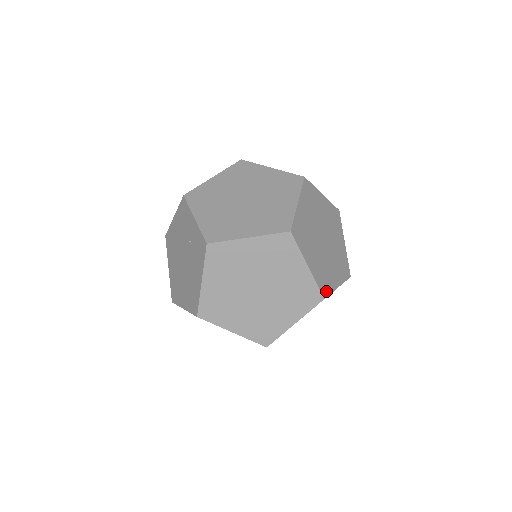
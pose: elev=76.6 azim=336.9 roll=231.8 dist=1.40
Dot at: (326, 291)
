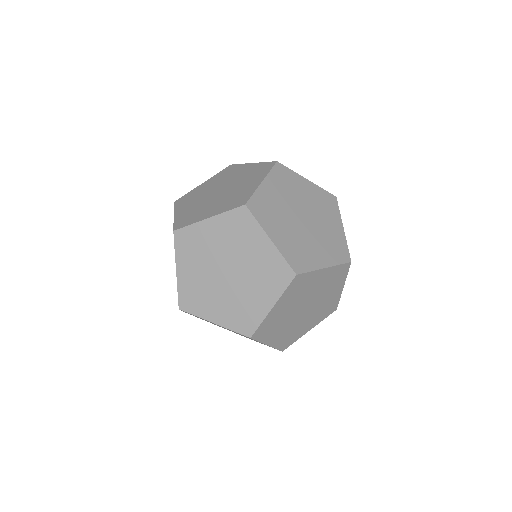
Dot at: (301, 268)
